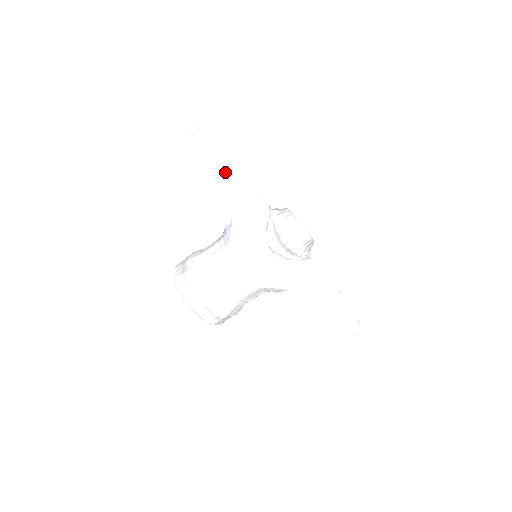
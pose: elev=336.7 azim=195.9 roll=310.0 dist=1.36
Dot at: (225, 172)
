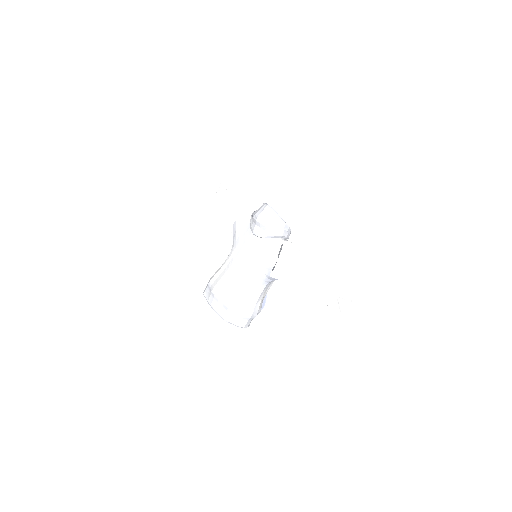
Dot at: (228, 199)
